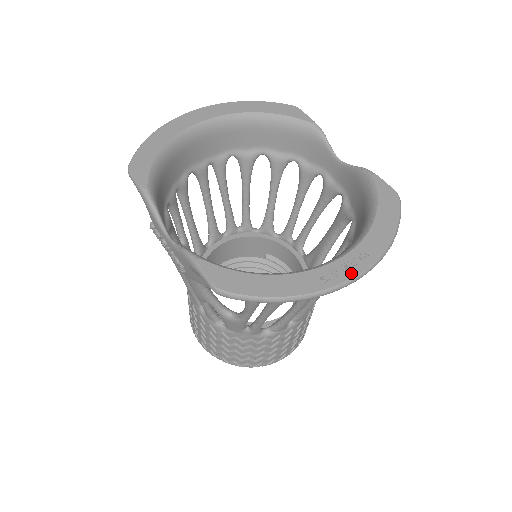
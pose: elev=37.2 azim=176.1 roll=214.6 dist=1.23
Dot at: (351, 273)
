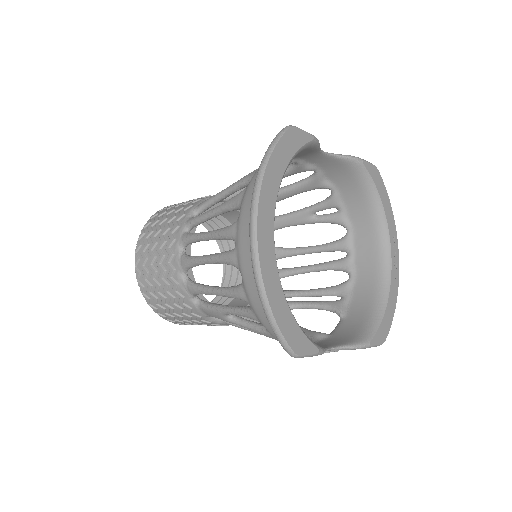
Dot at: (398, 257)
